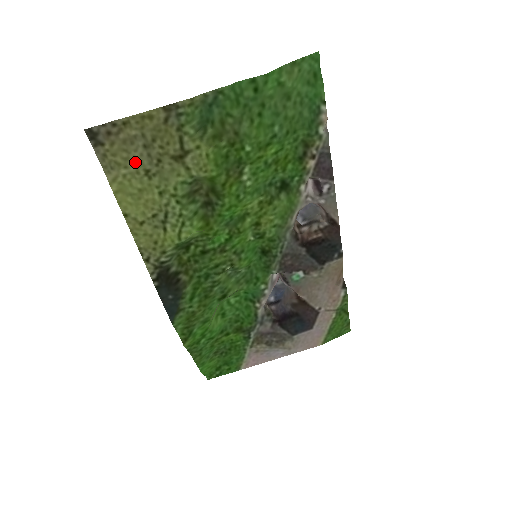
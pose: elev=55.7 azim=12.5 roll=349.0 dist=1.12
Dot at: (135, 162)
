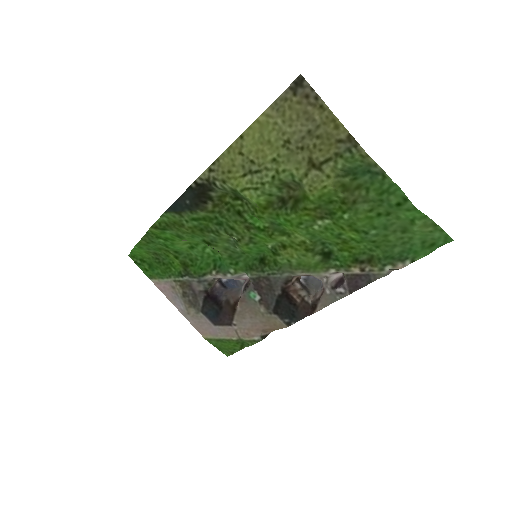
Dot at: (292, 128)
